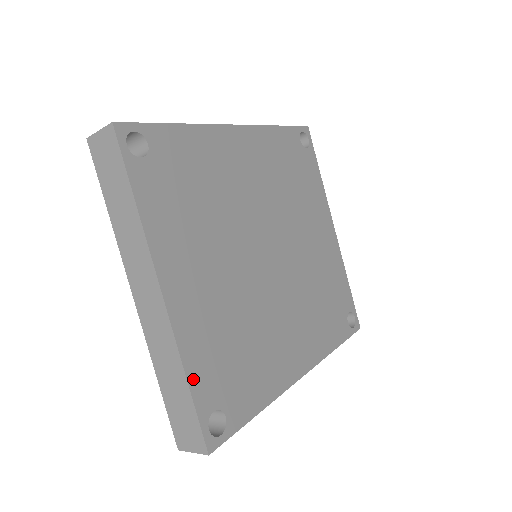
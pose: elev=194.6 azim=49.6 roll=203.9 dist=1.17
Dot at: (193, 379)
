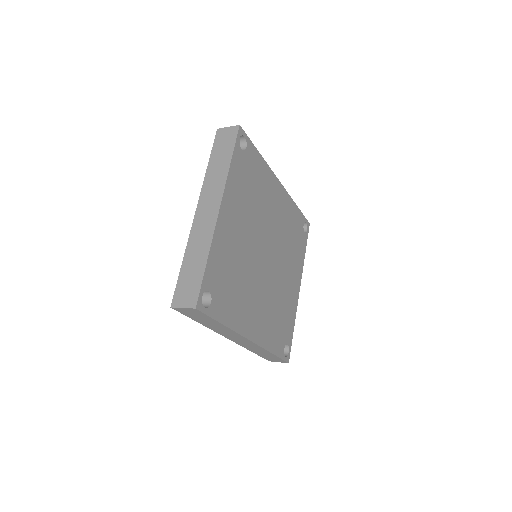
Dot at: (210, 263)
